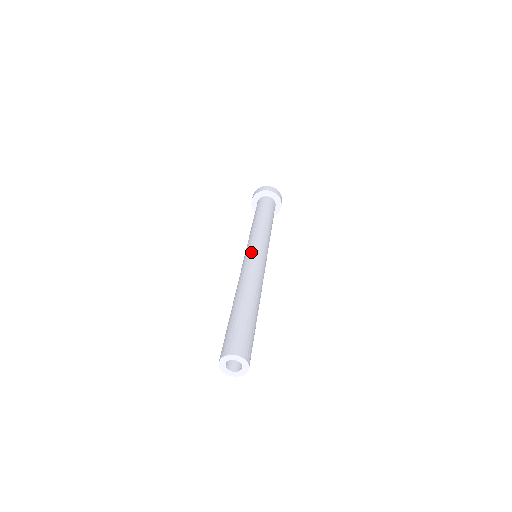
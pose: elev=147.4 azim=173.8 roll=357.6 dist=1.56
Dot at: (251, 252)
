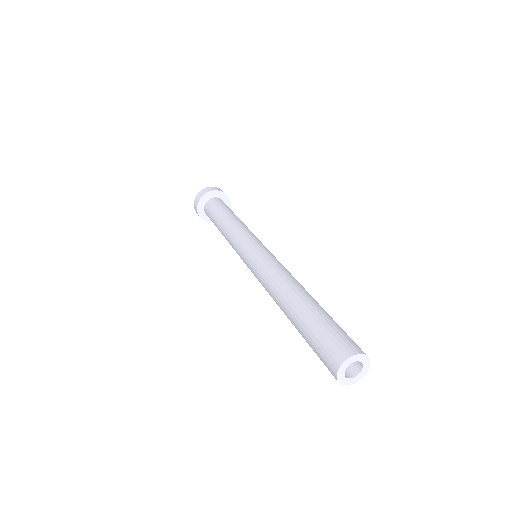
Dot at: (261, 249)
